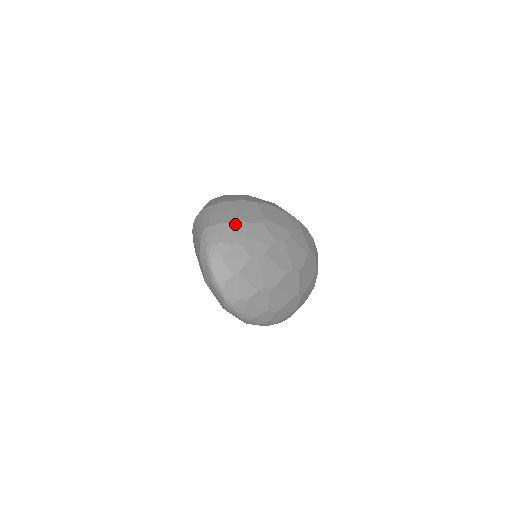
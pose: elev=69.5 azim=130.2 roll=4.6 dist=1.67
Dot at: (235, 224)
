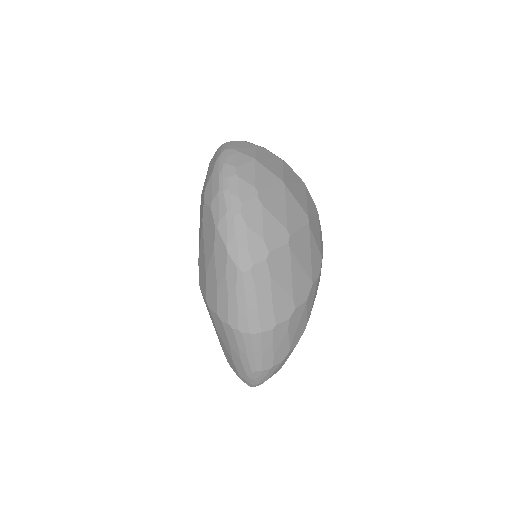
Dot at: occluded
